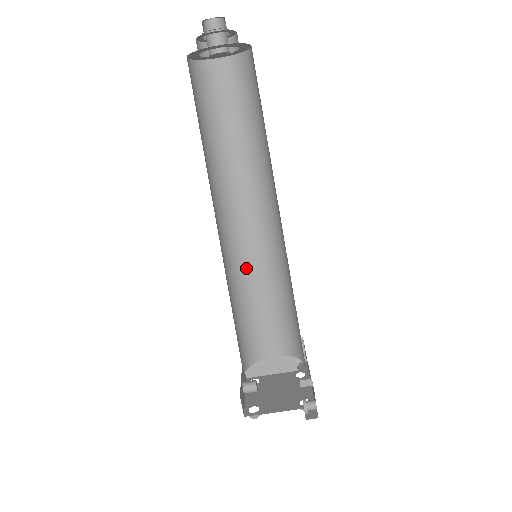
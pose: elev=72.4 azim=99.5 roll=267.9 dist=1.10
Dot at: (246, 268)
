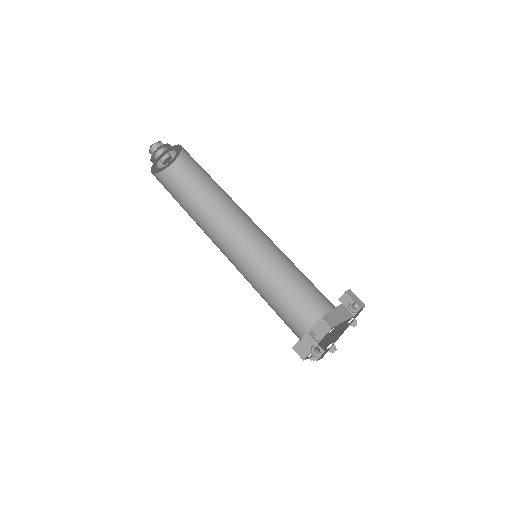
Dot at: (274, 259)
